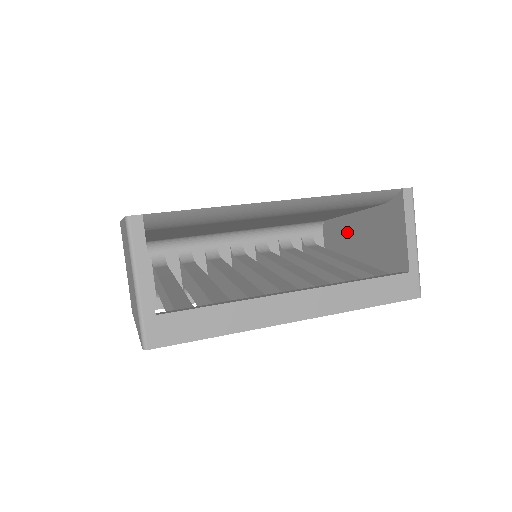
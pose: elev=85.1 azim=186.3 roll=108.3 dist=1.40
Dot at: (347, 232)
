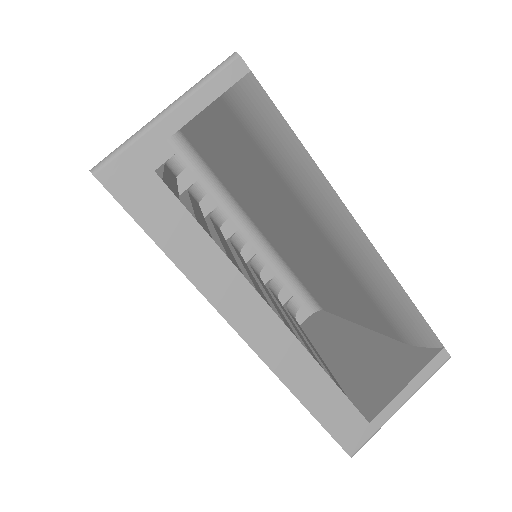
Dot at: (336, 335)
